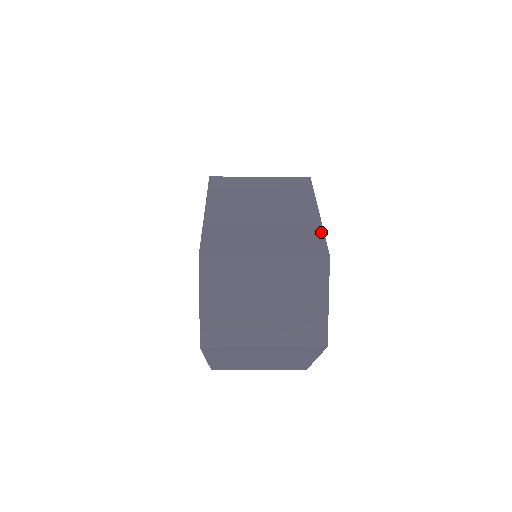
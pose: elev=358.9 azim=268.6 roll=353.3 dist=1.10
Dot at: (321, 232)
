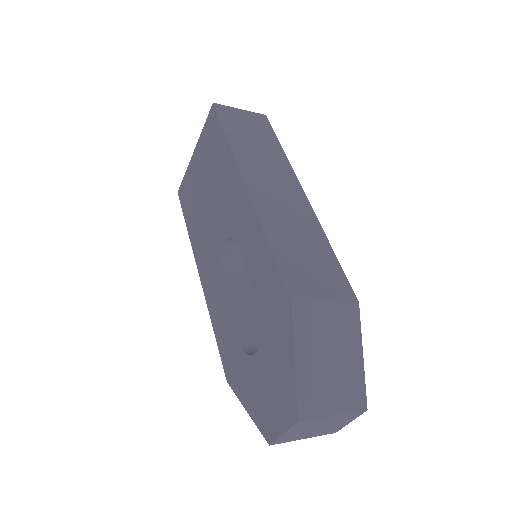
Dot at: (364, 383)
